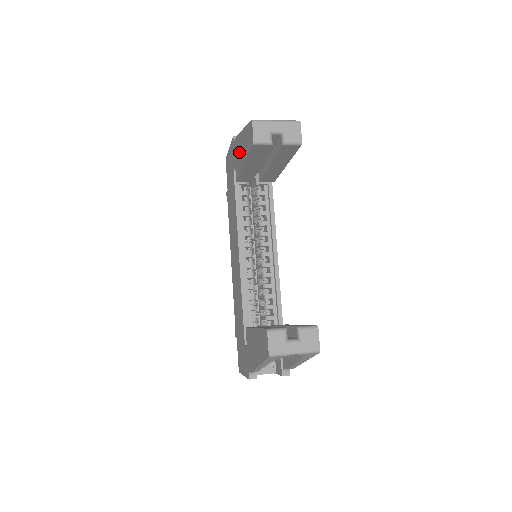
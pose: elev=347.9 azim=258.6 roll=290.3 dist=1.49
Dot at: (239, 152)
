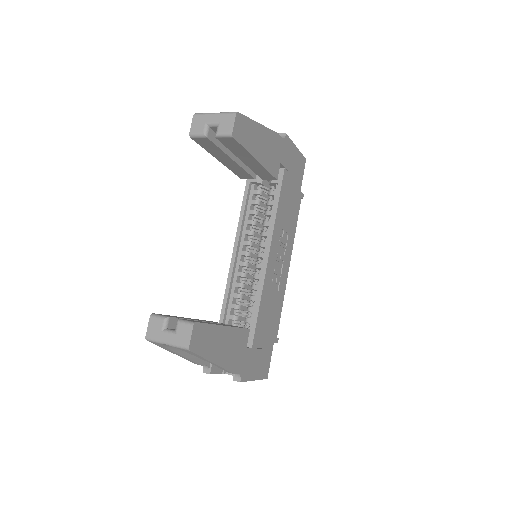
Dot at: occluded
